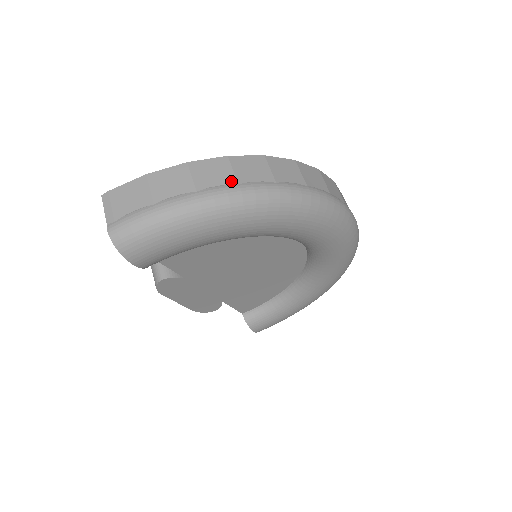
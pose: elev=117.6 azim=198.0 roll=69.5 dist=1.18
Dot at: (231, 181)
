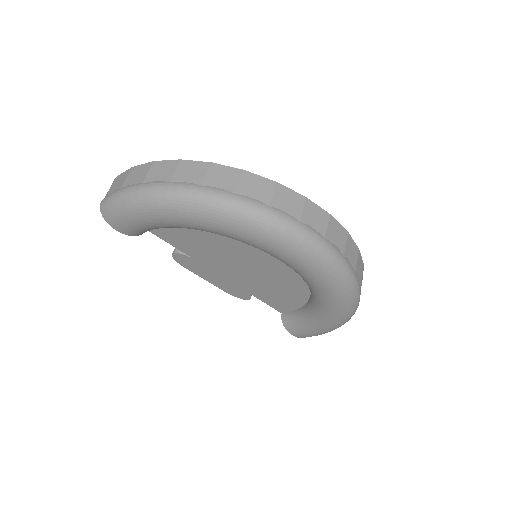
Dot at: (167, 179)
